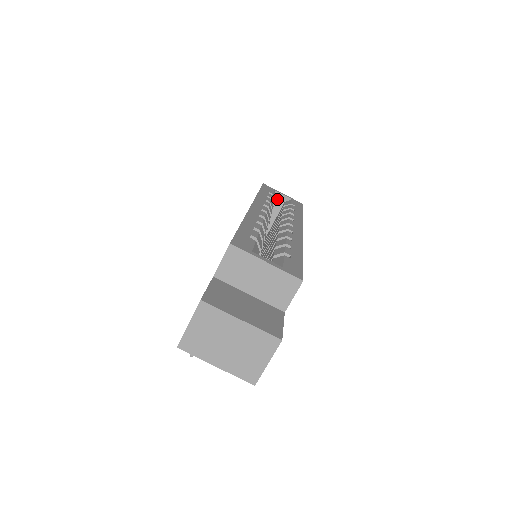
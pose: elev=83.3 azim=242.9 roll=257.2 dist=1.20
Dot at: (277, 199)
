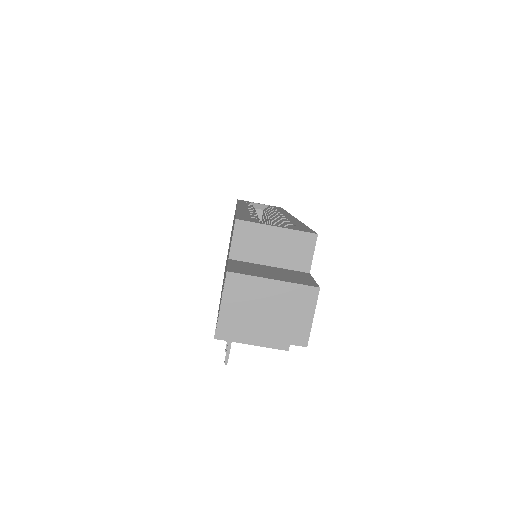
Dot at: (255, 209)
